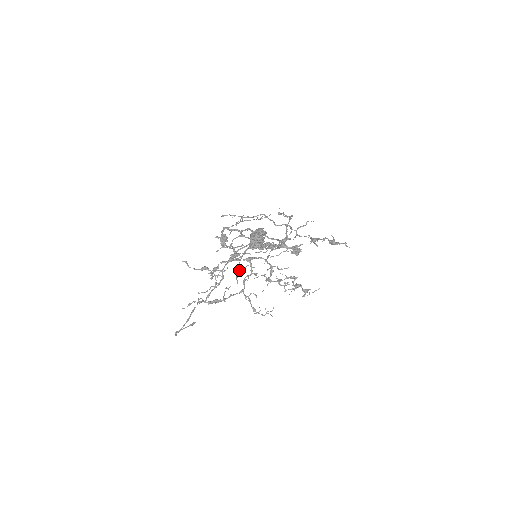
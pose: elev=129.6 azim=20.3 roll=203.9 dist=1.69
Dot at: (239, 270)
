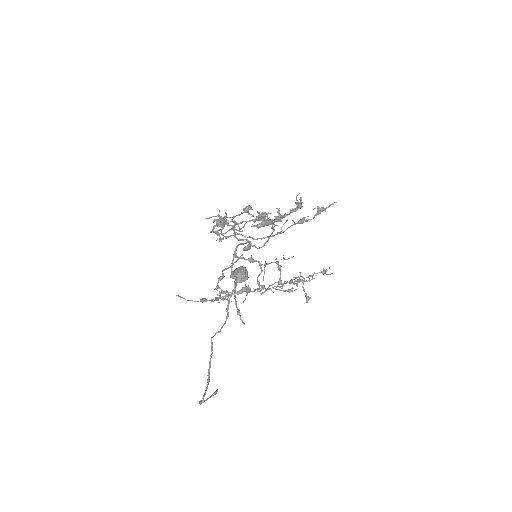
Dot at: (251, 255)
